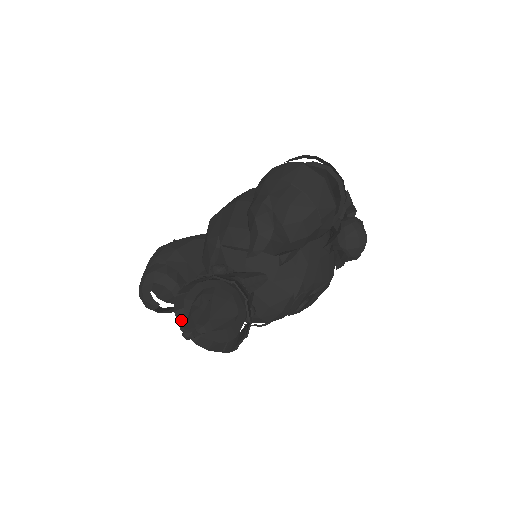
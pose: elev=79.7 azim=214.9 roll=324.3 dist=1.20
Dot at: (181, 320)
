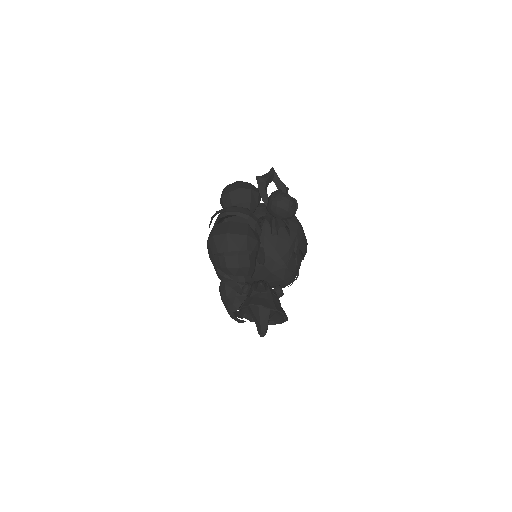
Dot at: occluded
